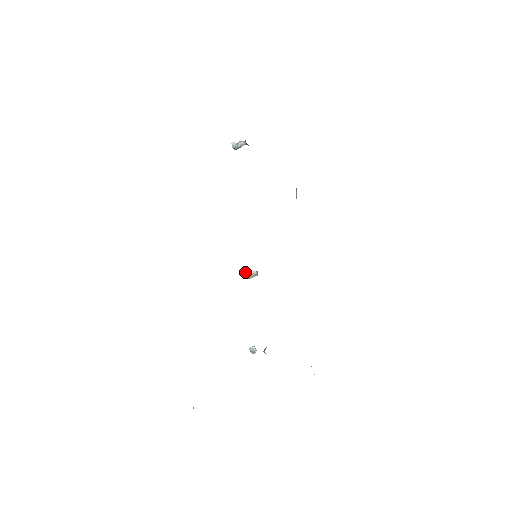
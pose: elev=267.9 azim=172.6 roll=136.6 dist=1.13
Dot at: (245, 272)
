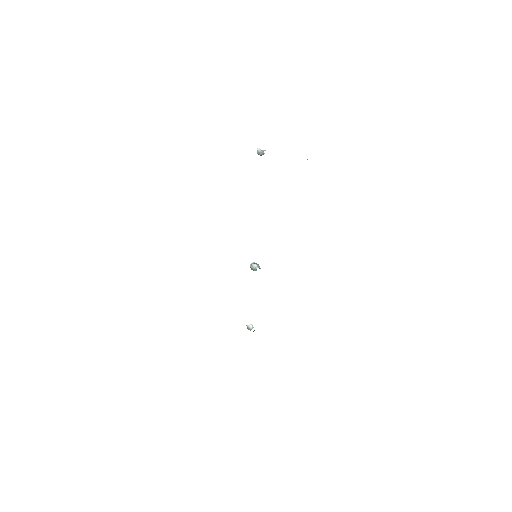
Dot at: (251, 264)
